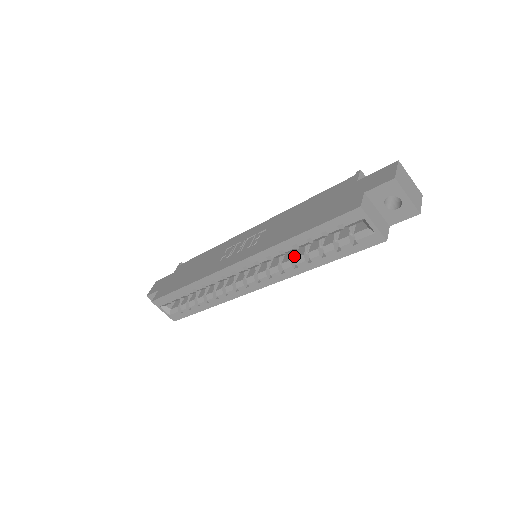
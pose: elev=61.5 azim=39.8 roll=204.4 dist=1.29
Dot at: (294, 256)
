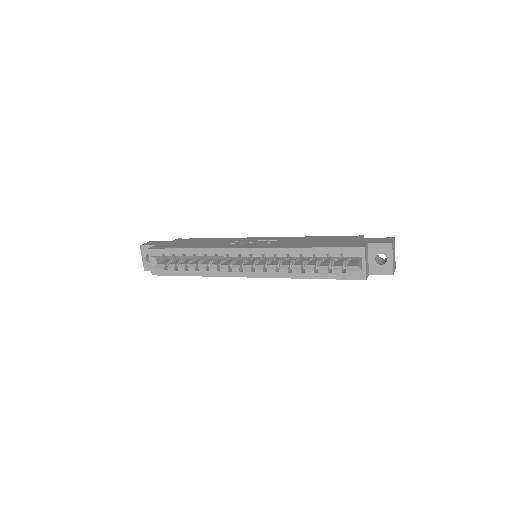
Dot at: (292, 265)
